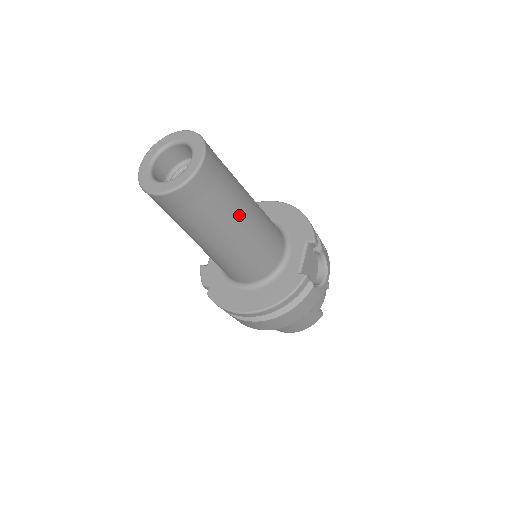
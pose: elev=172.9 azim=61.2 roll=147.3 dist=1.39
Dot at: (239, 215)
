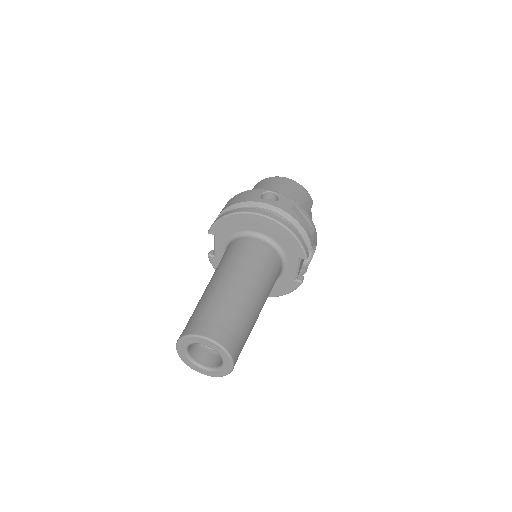
Dot at: (254, 324)
